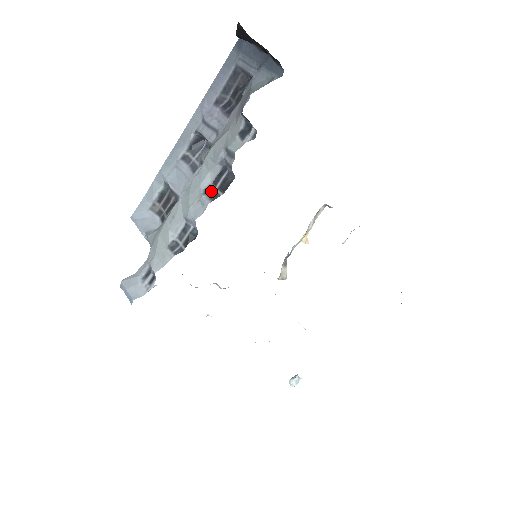
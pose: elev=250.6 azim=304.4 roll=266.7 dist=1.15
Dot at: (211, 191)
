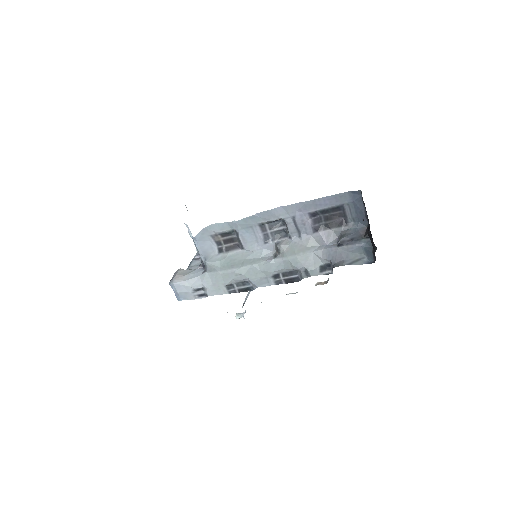
Dot at: (278, 277)
